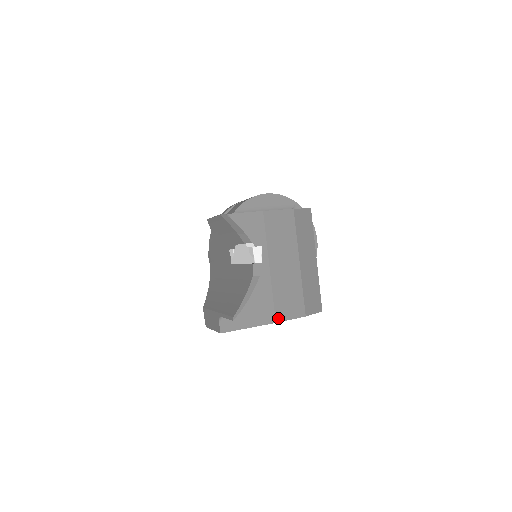
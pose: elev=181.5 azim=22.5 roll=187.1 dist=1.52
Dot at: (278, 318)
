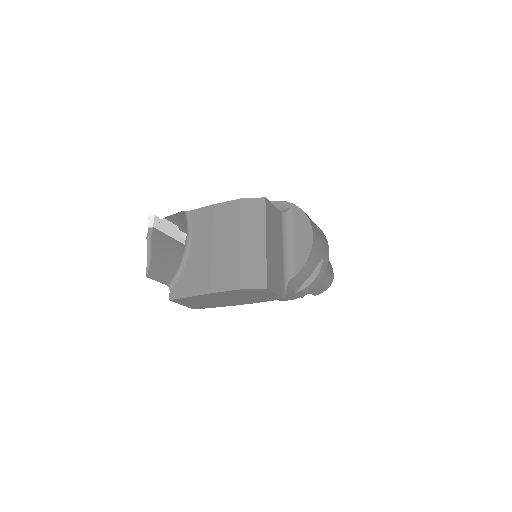
Dot at: (213, 289)
